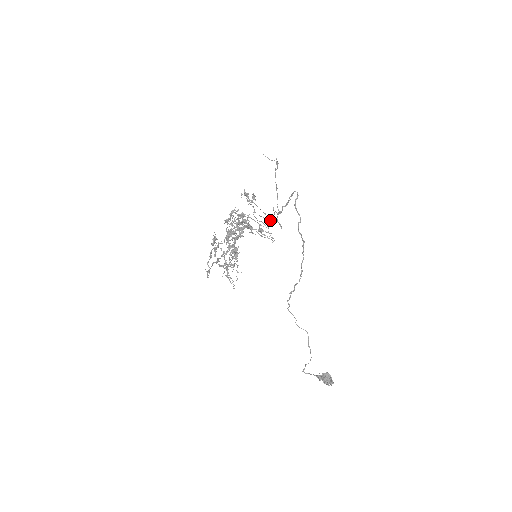
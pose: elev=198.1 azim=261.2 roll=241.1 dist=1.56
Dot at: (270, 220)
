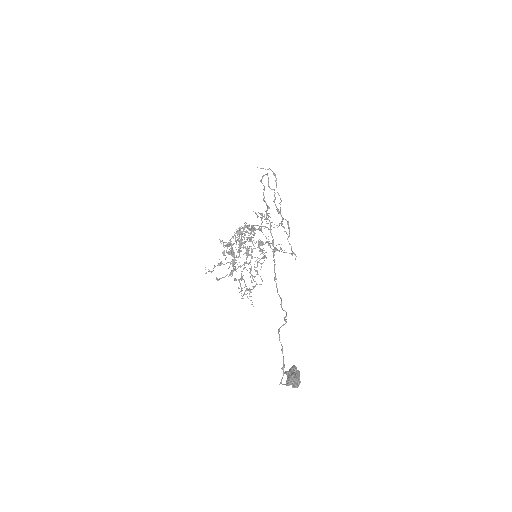
Dot at: (289, 235)
